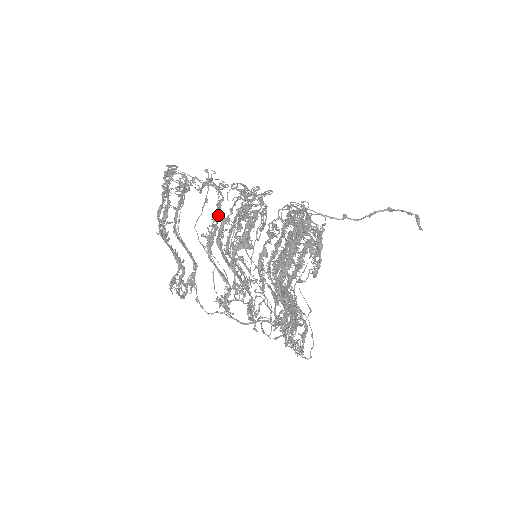
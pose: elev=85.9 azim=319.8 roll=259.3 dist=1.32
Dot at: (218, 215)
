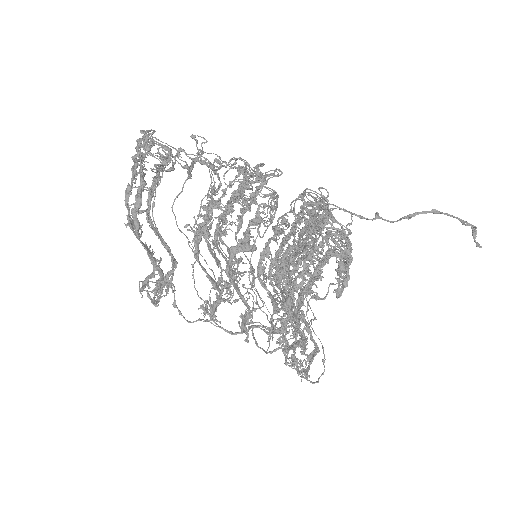
Dot at: (211, 203)
